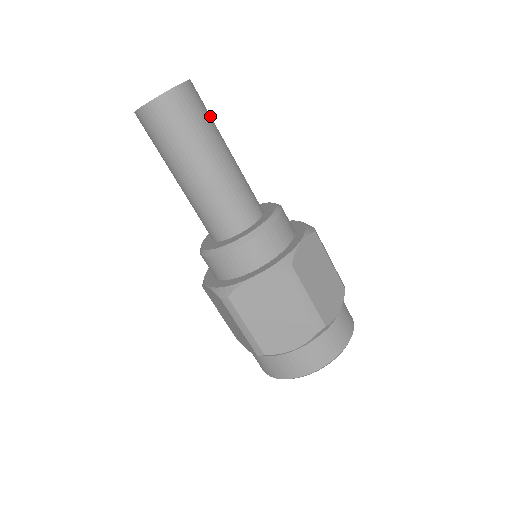
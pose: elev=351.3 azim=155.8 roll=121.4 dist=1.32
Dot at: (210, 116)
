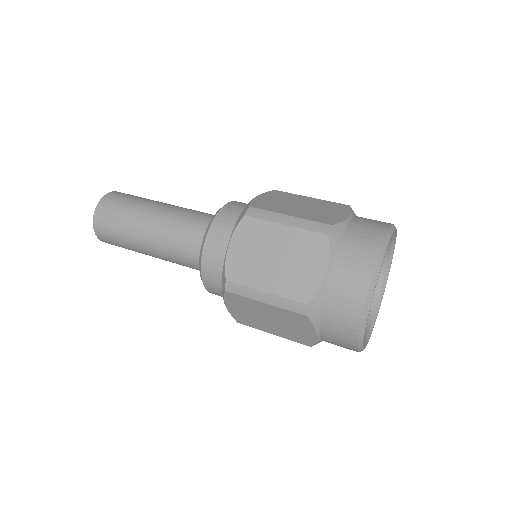
Dot at: occluded
